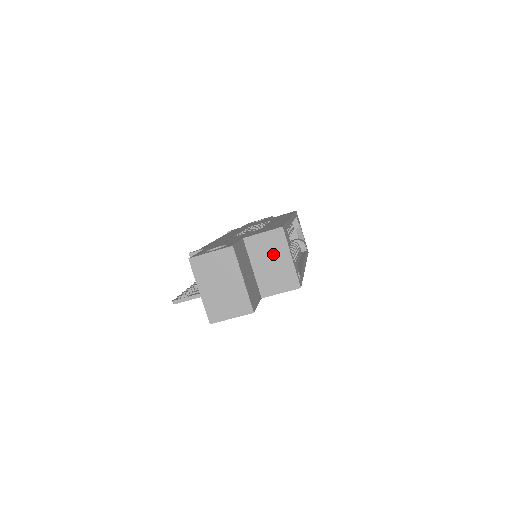
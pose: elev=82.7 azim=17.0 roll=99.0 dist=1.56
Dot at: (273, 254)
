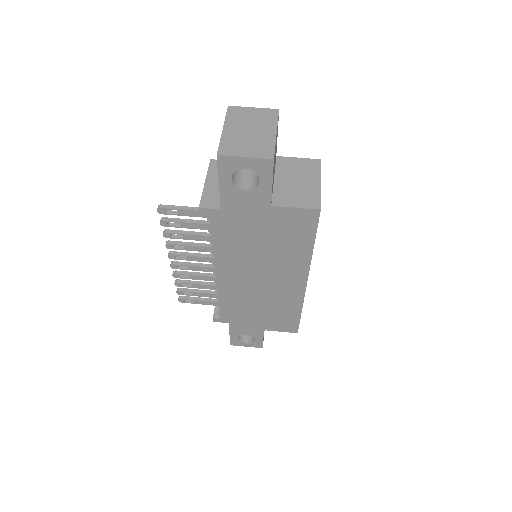
Dot at: (302, 175)
